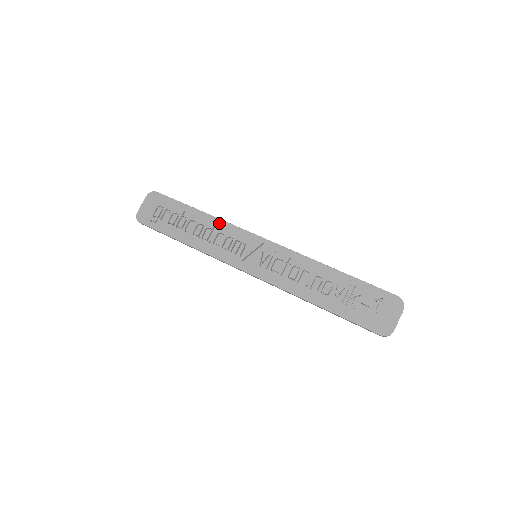
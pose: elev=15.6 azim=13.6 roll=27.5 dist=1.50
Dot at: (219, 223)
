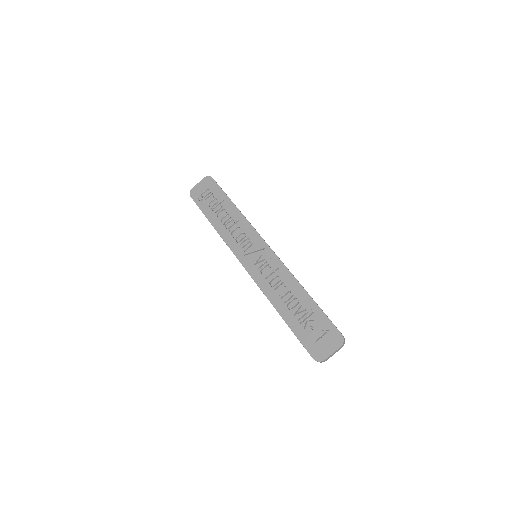
Dot at: (242, 219)
